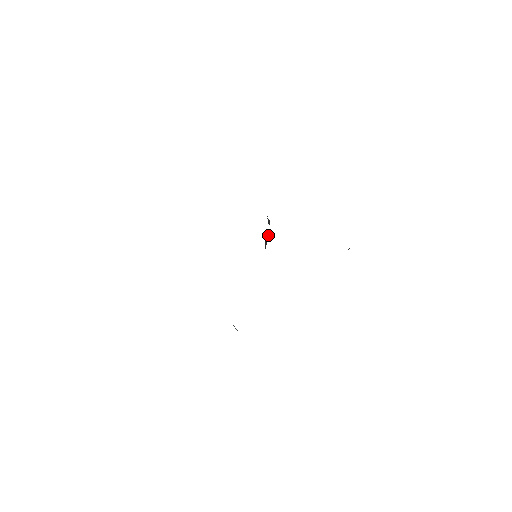
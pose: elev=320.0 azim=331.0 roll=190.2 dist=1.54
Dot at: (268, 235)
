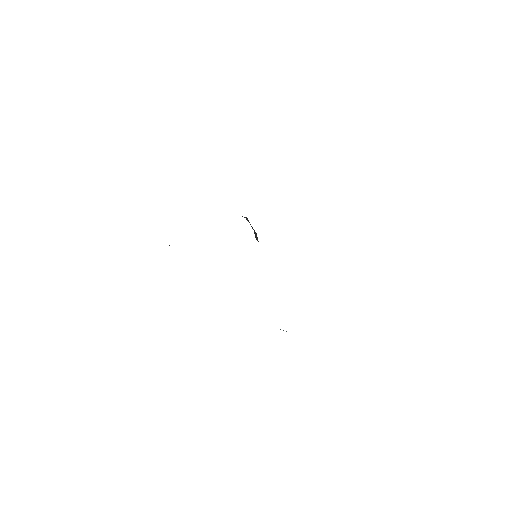
Dot at: (254, 230)
